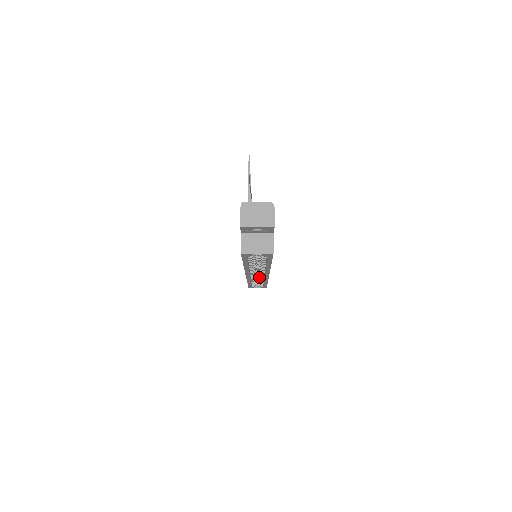
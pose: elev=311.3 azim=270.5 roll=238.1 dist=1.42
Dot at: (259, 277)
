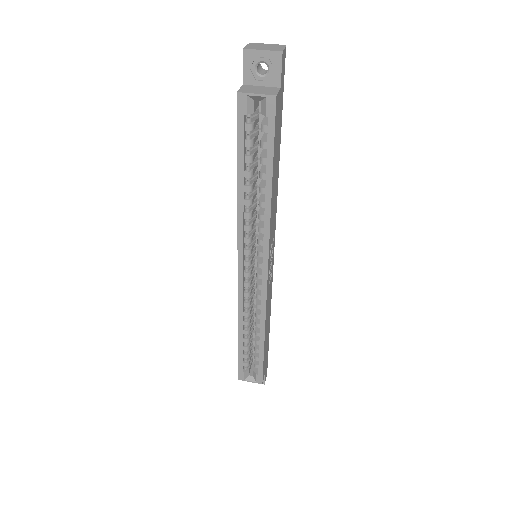
Dot at: (255, 320)
